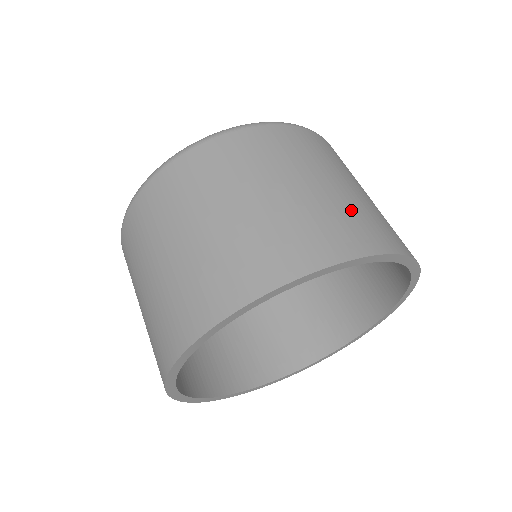
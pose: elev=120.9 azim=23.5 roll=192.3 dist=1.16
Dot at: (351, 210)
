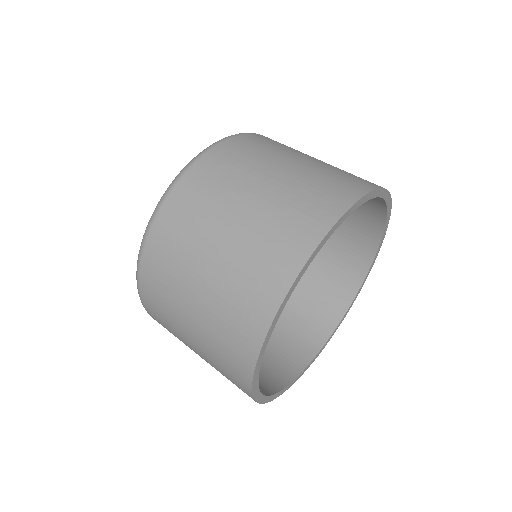
Dot at: (267, 230)
